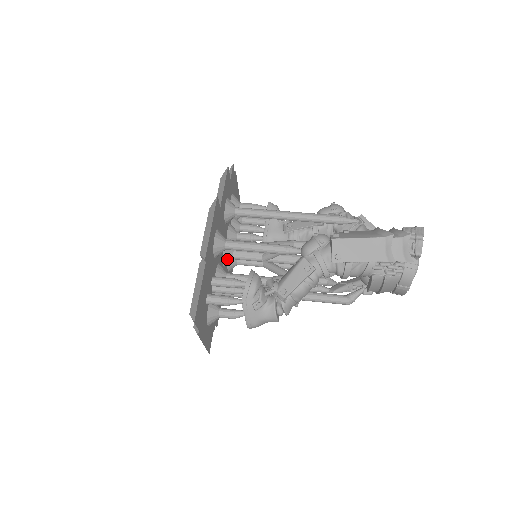
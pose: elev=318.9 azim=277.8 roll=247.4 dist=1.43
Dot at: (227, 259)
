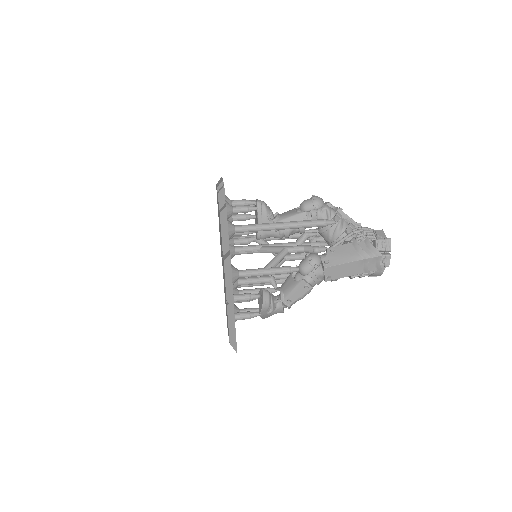
Dot at: occluded
